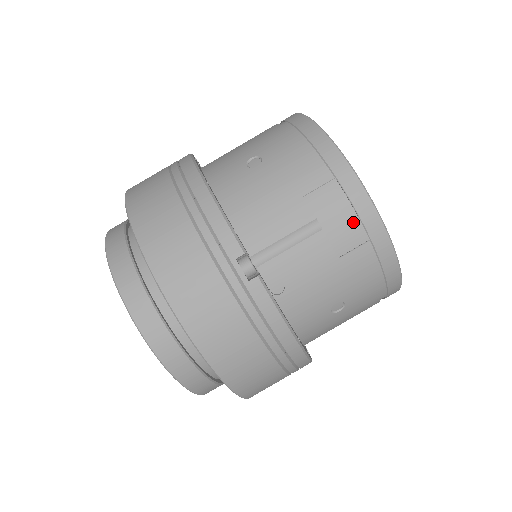
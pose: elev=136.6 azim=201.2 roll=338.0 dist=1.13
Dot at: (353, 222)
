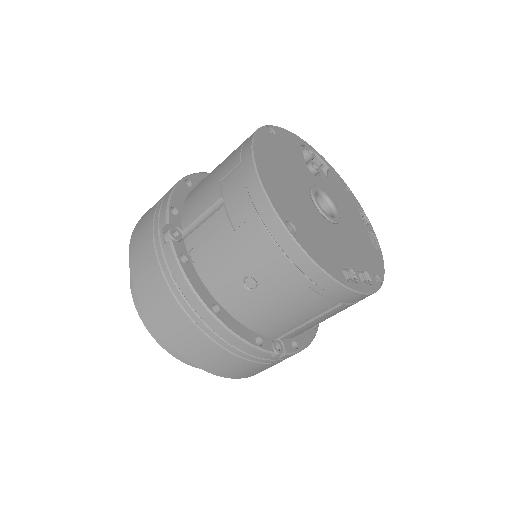
Dot at: (245, 197)
